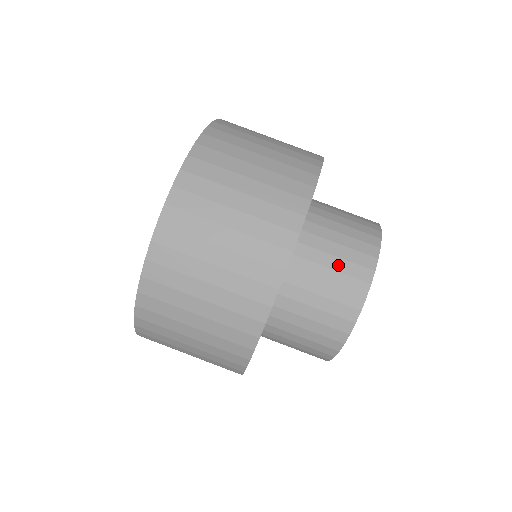
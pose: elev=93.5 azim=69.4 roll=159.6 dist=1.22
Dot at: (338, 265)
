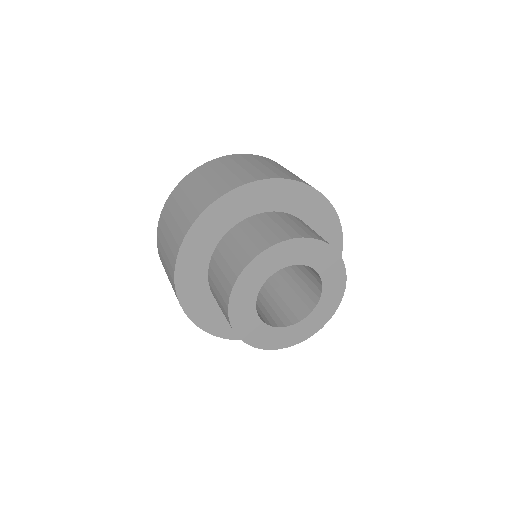
Dot at: (237, 251)
